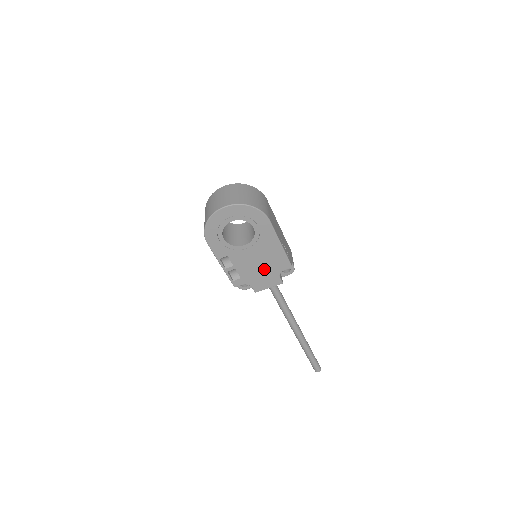
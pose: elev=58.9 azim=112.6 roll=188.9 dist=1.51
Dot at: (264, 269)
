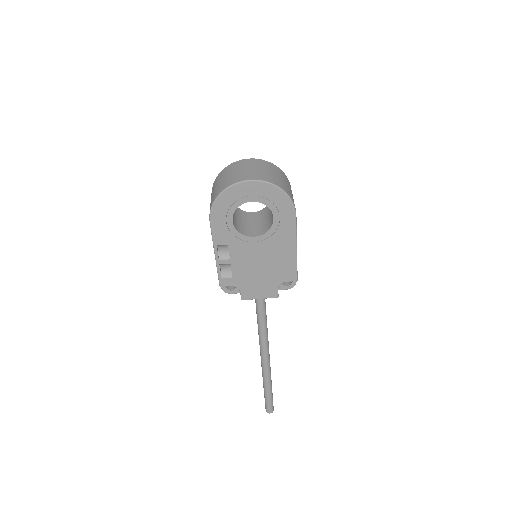
Dot at: (264, 274)
